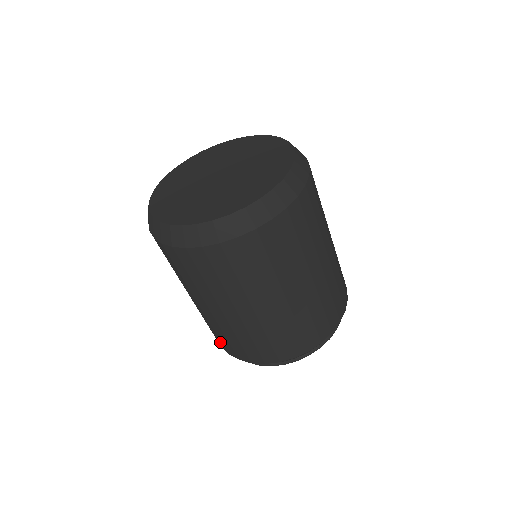
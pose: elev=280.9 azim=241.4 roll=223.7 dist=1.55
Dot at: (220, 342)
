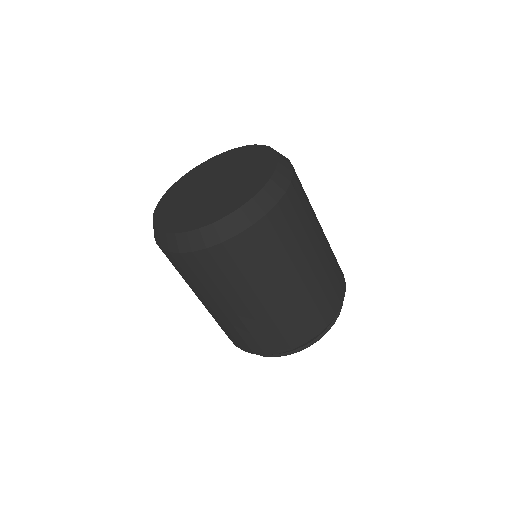
Dot at: (227, 335)
